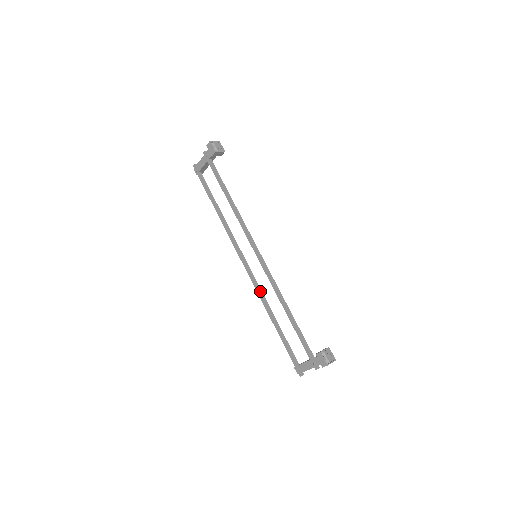
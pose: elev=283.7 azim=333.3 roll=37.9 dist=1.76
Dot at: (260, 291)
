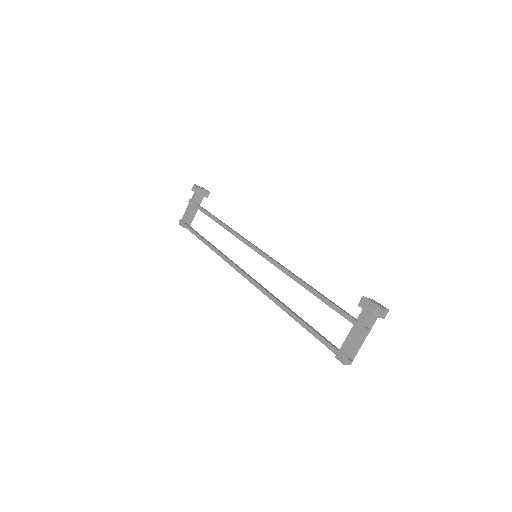
Dot at: (268, 291)
